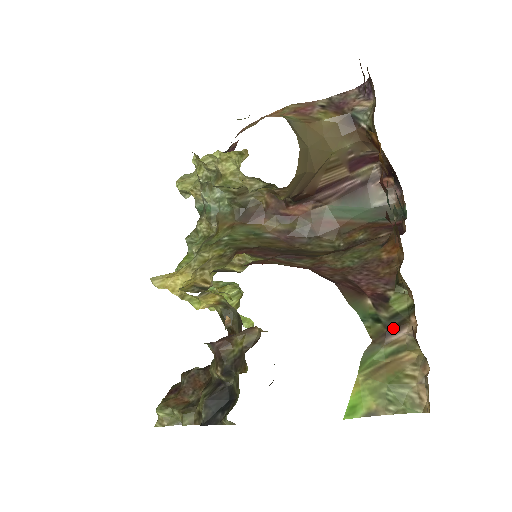
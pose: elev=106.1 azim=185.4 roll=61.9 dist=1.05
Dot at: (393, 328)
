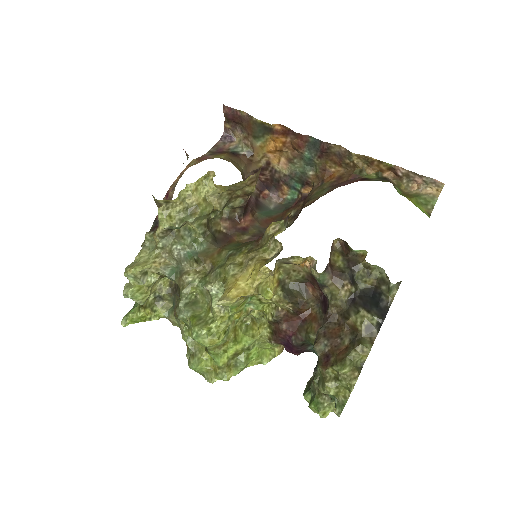
Dot at: (387, 179)
